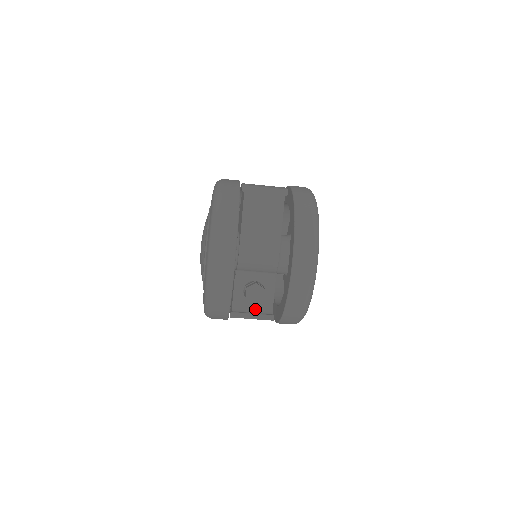
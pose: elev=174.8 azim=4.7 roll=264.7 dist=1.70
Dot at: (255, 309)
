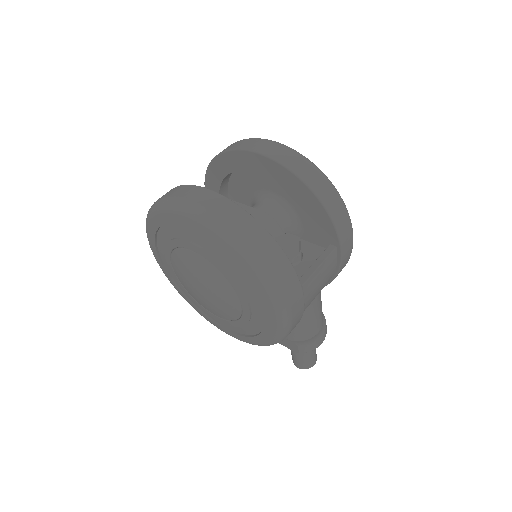
Dot at: (311, 263)
